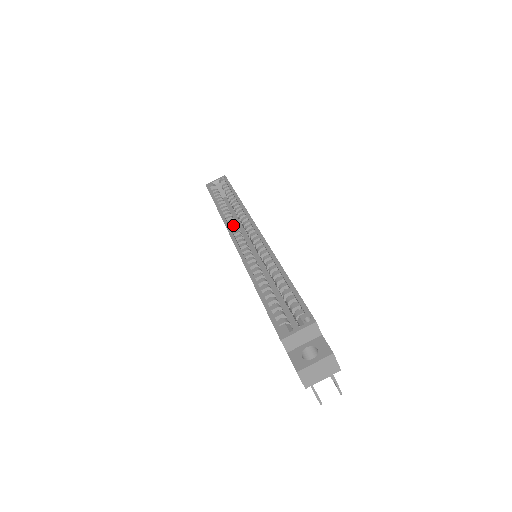
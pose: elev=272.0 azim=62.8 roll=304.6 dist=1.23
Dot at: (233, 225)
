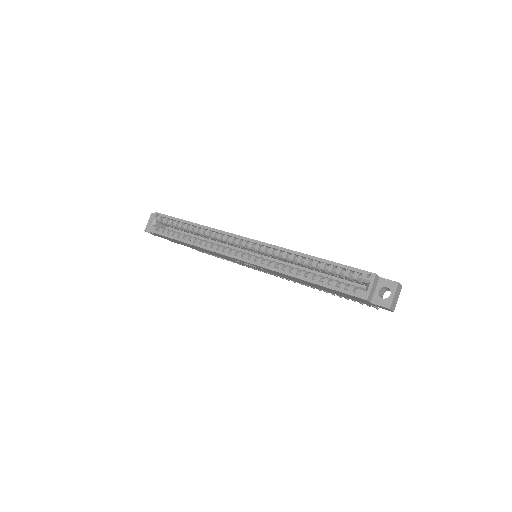
Dot at: (223, 248)
